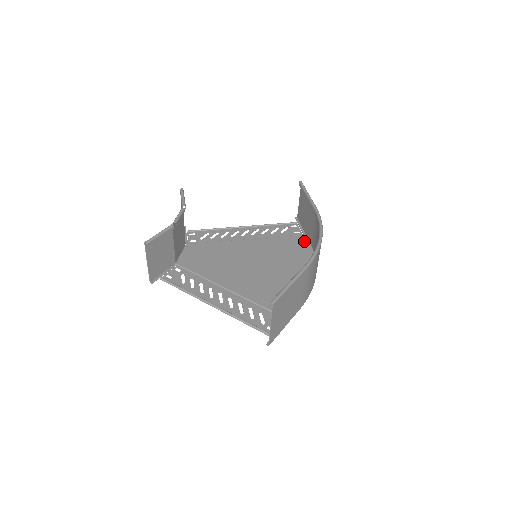
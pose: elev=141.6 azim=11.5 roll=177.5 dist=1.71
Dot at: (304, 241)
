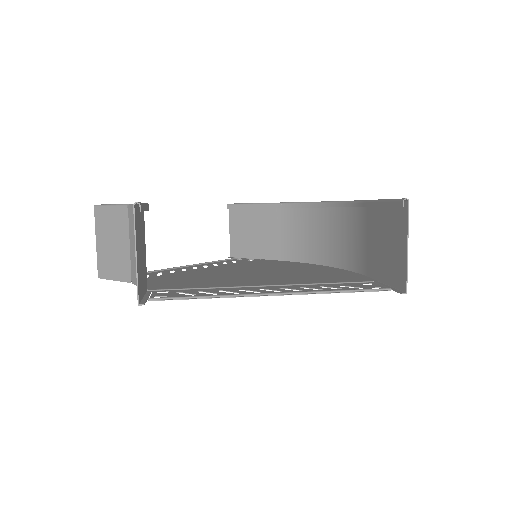
Dot at: (270, 260)
